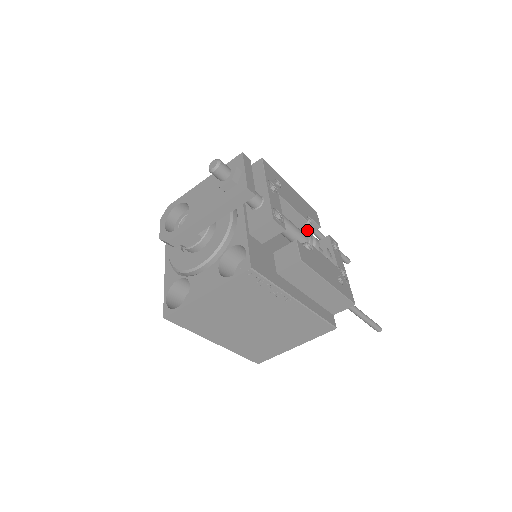
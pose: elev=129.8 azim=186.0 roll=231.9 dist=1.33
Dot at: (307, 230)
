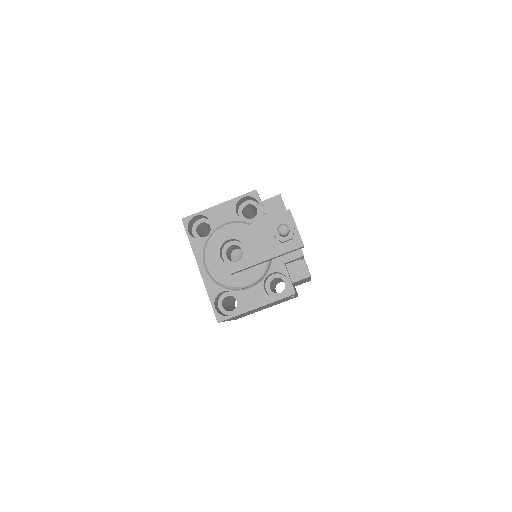
Dot at: occluded
